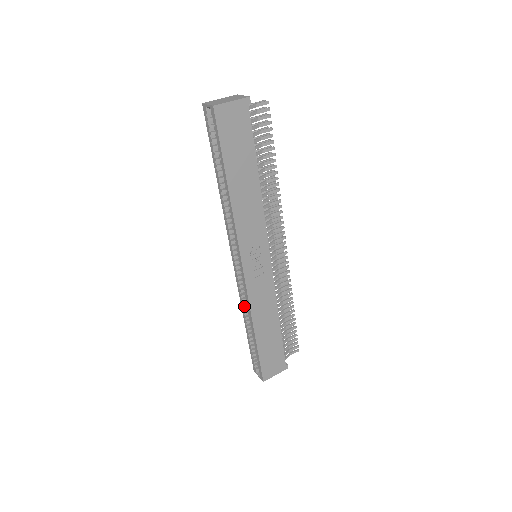
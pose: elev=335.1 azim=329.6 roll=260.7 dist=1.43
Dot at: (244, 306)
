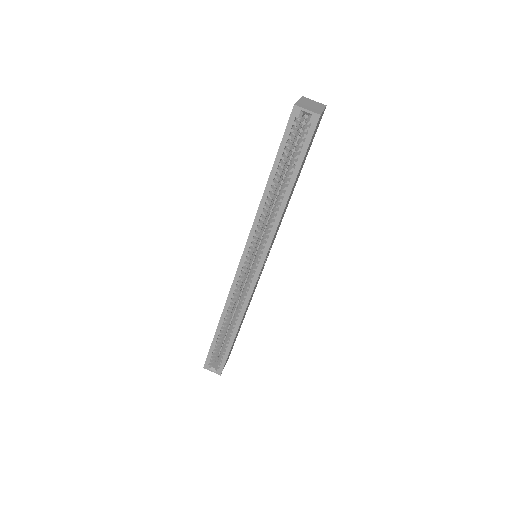
Dot at: (228, 307)
